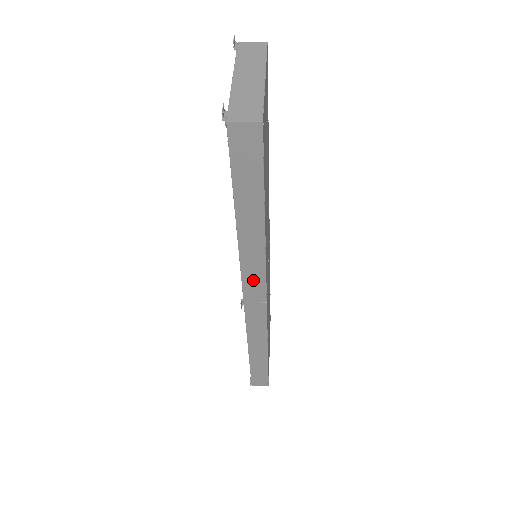
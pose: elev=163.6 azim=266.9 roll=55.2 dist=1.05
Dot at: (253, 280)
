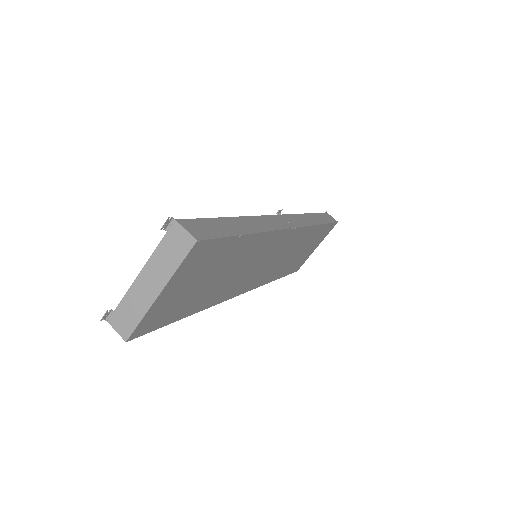
Dot at: occluded
